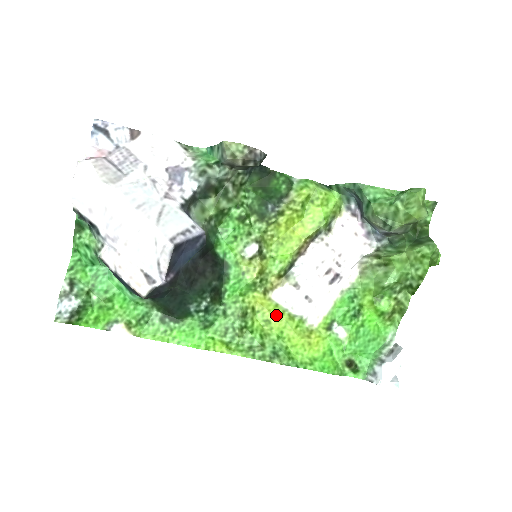
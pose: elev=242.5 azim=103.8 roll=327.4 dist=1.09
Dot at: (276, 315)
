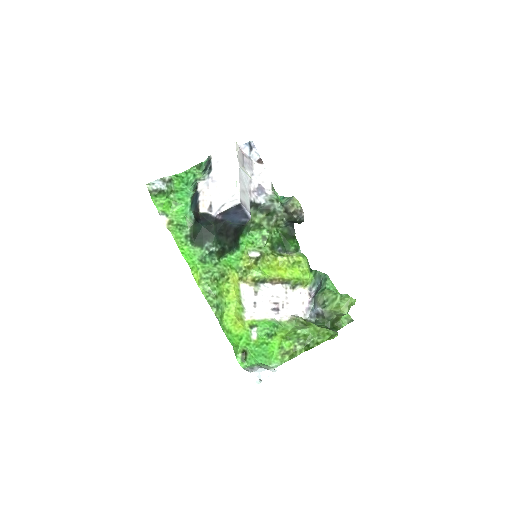
Dot at: (235, 293)
